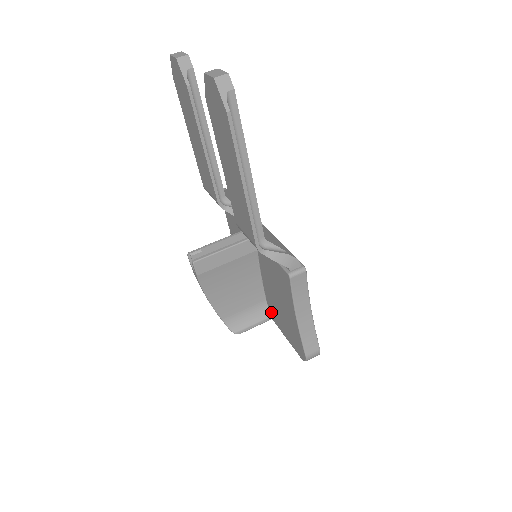
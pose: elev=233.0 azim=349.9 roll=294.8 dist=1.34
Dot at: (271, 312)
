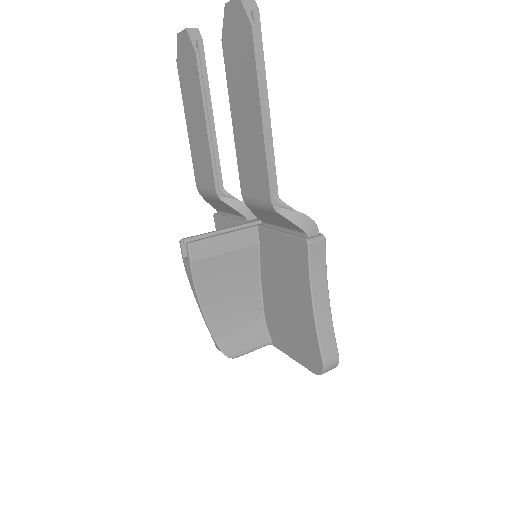
Dot at: (271, 332)
